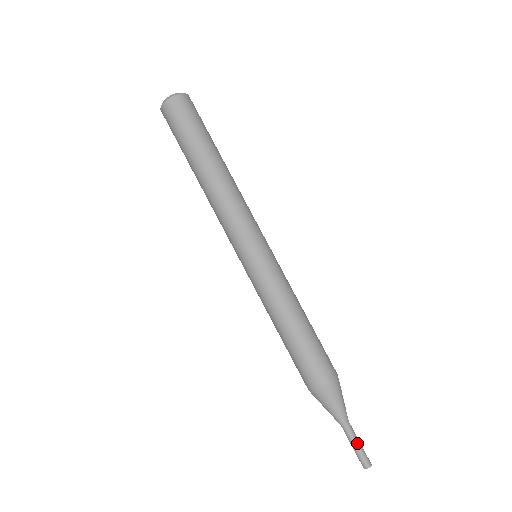
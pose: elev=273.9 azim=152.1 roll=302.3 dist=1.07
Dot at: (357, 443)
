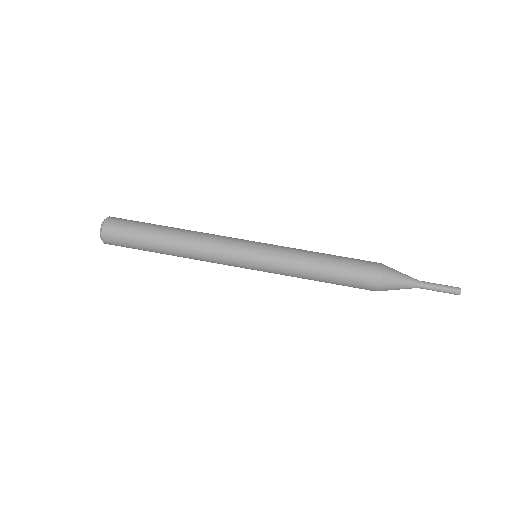
Dot at: (437, 287)
